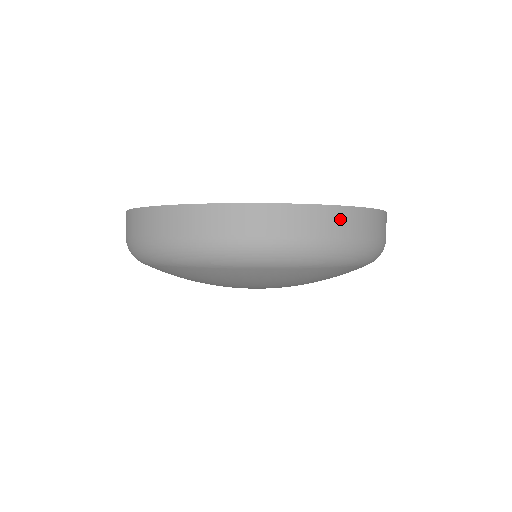
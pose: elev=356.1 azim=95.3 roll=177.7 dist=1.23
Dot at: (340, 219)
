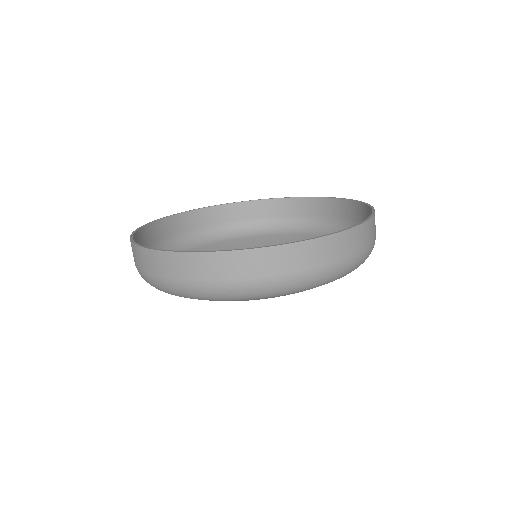
Dot at: (224, 264)
